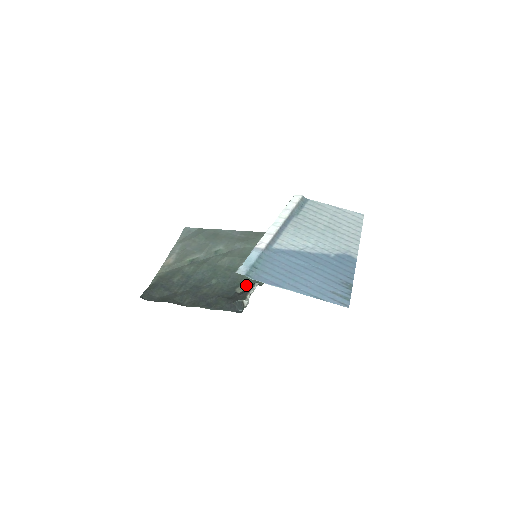
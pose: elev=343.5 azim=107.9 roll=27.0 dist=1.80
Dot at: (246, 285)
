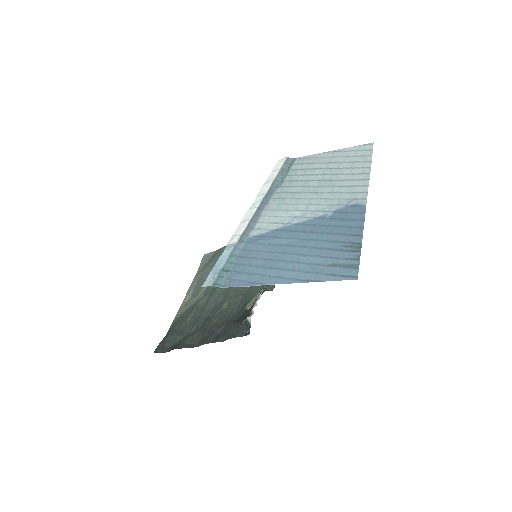
Dot at: (257, 297)
